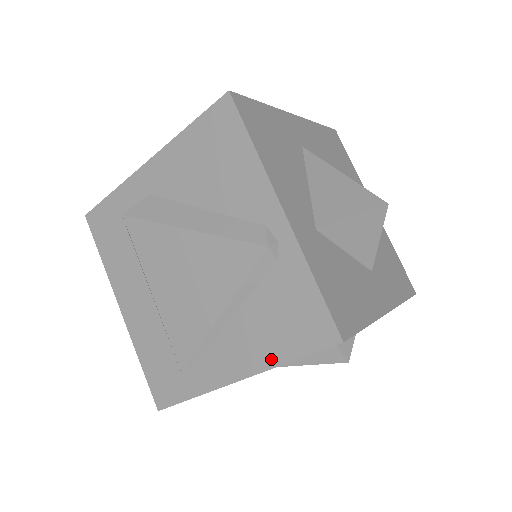
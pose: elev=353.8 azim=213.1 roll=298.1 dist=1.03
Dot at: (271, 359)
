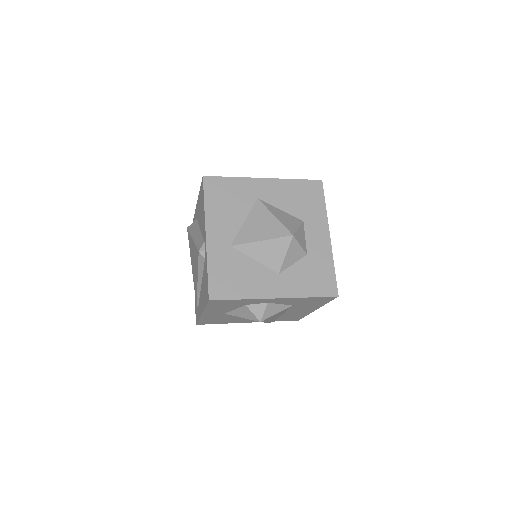
Dot at: (204, 305)
